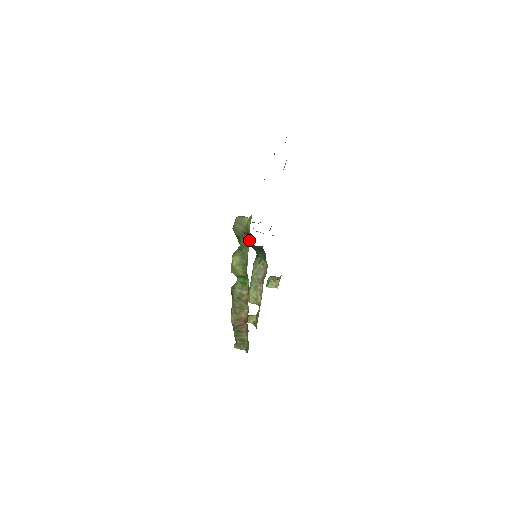
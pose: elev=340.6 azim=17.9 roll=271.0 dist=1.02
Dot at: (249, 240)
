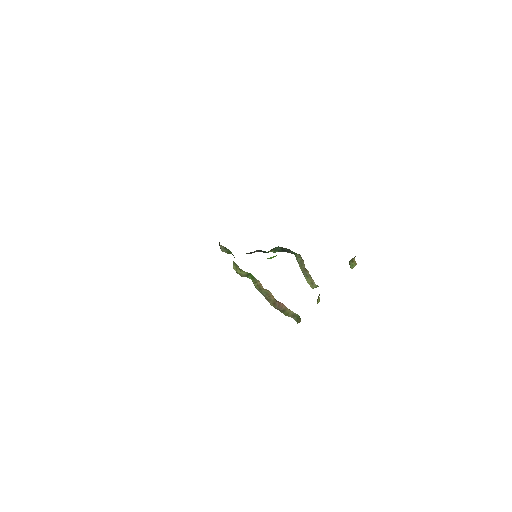
Dot at: occluded
